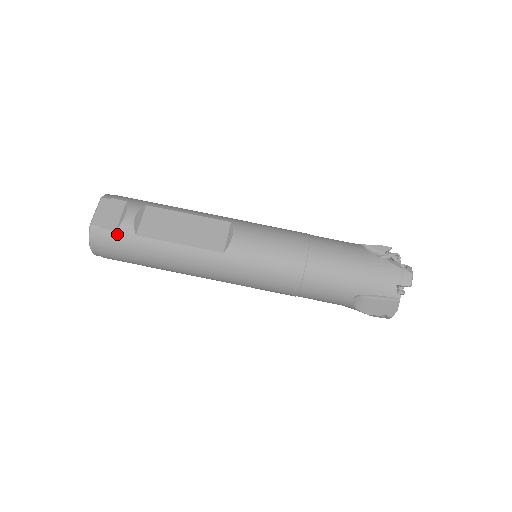
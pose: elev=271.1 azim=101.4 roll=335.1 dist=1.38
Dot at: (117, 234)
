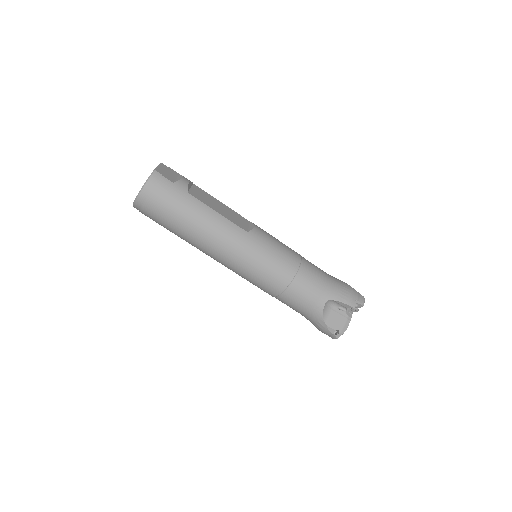
Dot at: (174, 185)
